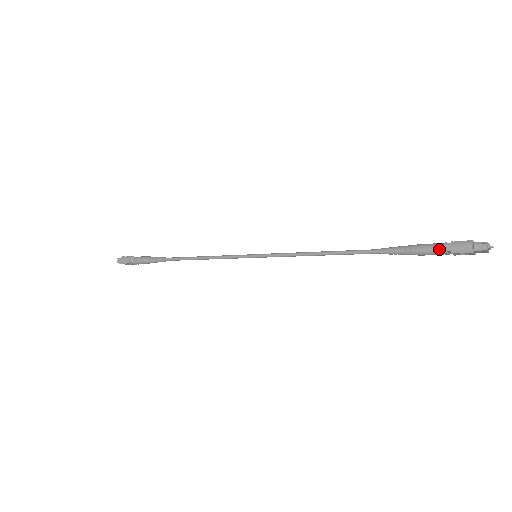
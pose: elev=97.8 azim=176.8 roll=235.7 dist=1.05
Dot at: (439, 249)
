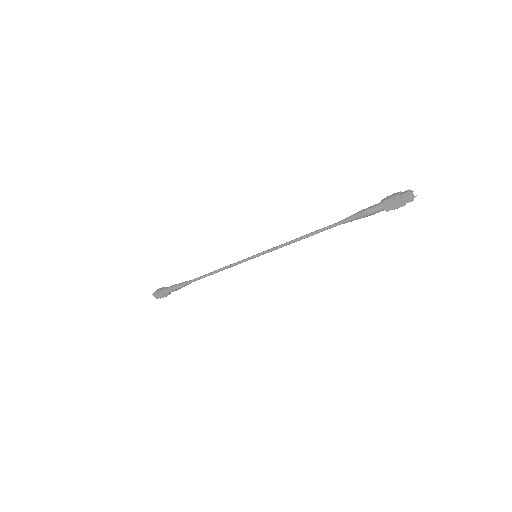
Dot at: (379, 204)
